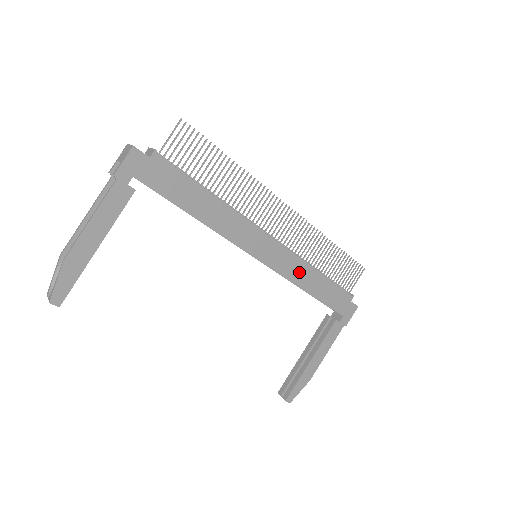
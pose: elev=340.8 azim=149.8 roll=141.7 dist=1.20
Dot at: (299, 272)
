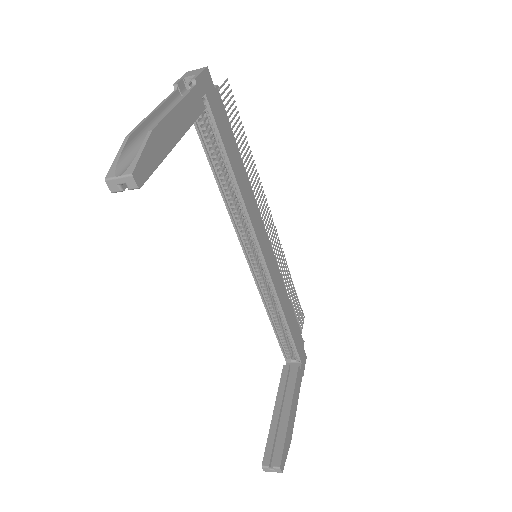
Dot at: (281, 290)
